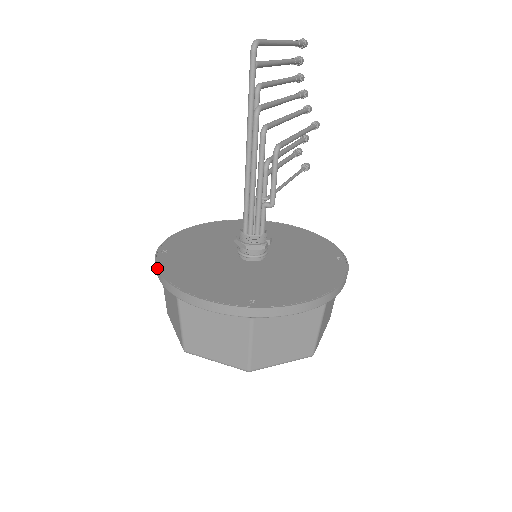
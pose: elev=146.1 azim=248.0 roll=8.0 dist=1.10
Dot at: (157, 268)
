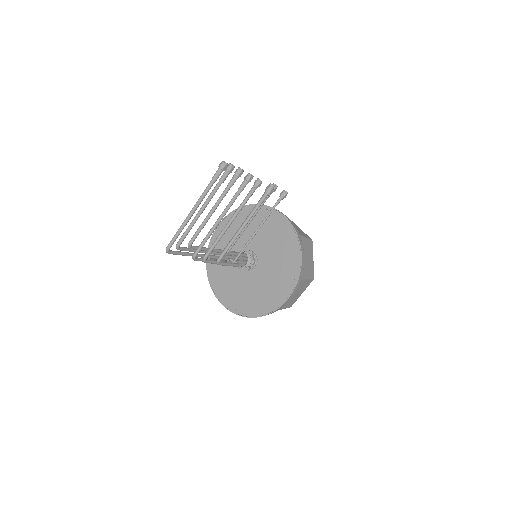
Dot at: (206, 264)
